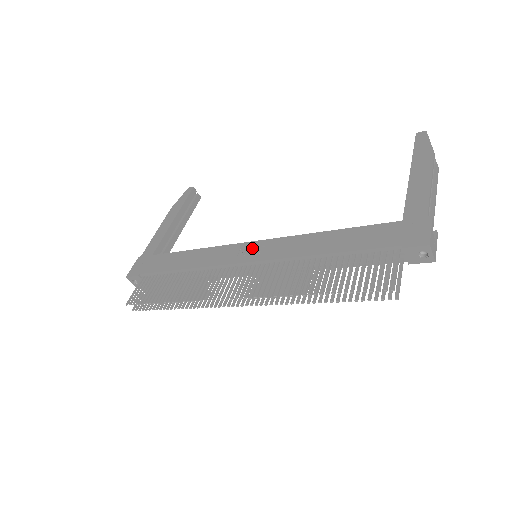
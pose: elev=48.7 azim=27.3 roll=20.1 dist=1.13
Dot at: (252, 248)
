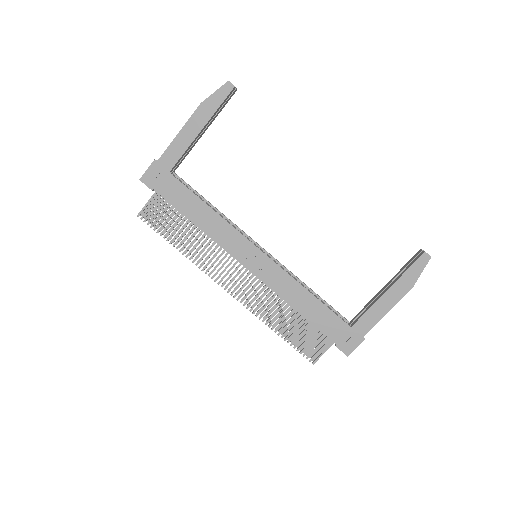
Dot at: (256, 257)
